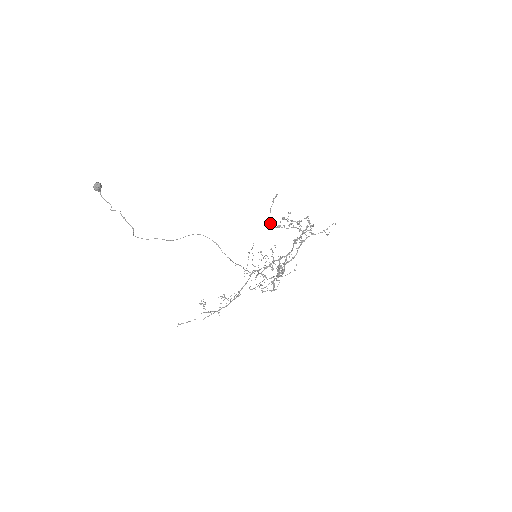
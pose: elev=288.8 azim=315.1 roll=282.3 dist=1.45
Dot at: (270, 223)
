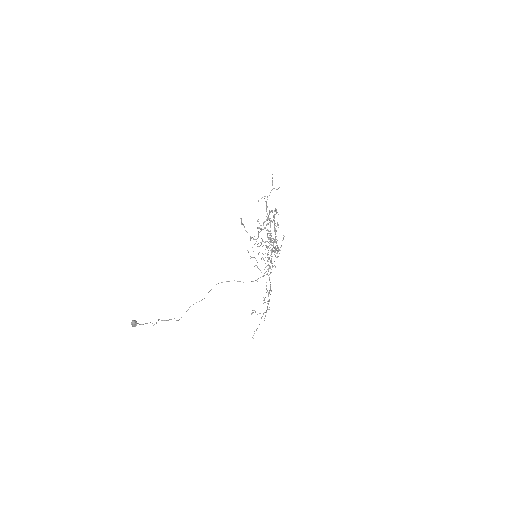
Dot at: (253, 239)
